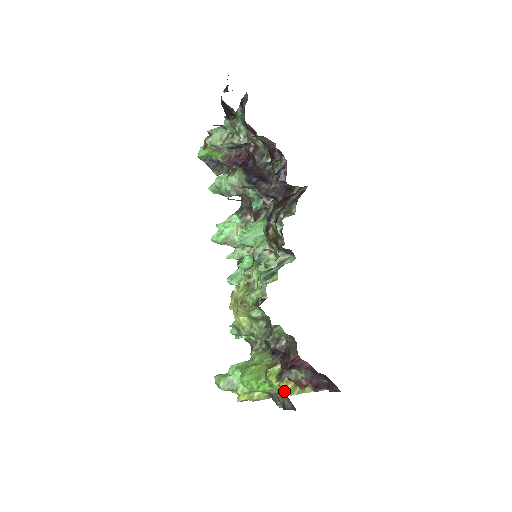
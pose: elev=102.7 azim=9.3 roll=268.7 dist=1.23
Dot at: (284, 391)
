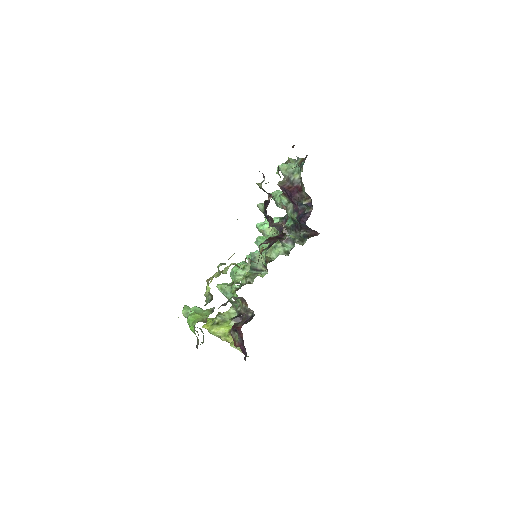
Dot at: (229, 340)
